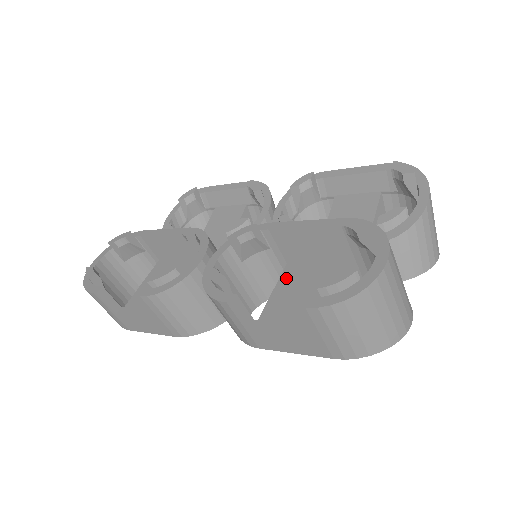
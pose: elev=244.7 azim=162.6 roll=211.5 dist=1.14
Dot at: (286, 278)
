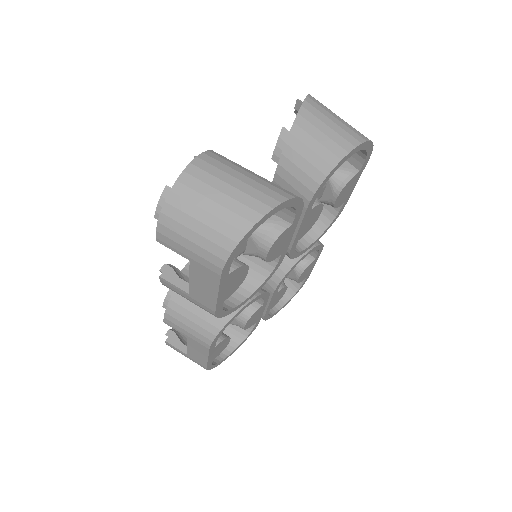
Dot at: occluded
